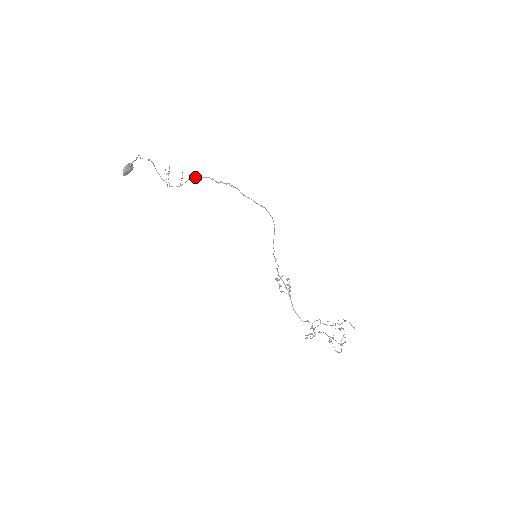
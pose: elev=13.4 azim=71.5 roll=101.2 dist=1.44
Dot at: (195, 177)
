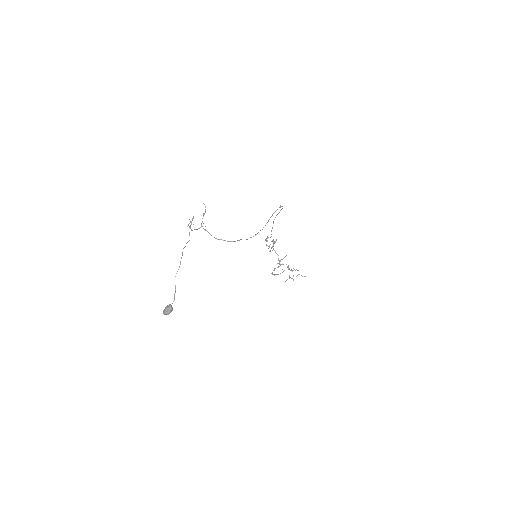
Dot at: occluded
